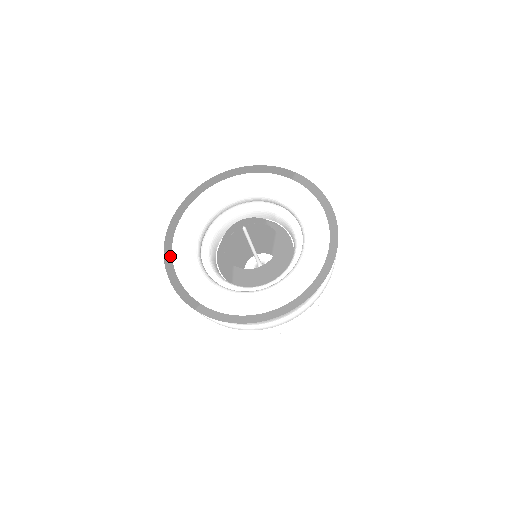
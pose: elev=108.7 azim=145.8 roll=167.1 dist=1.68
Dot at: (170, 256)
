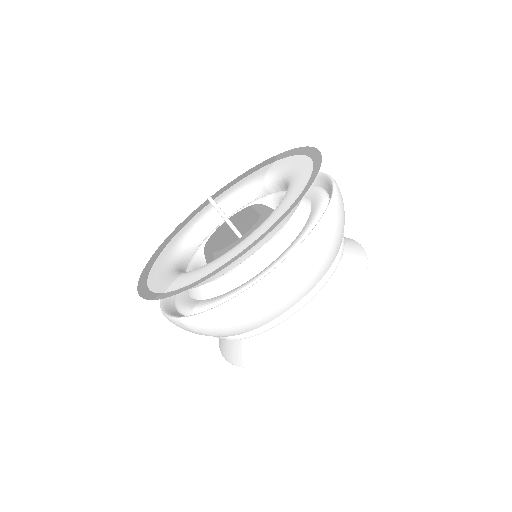
Dot at: (146, 275)
